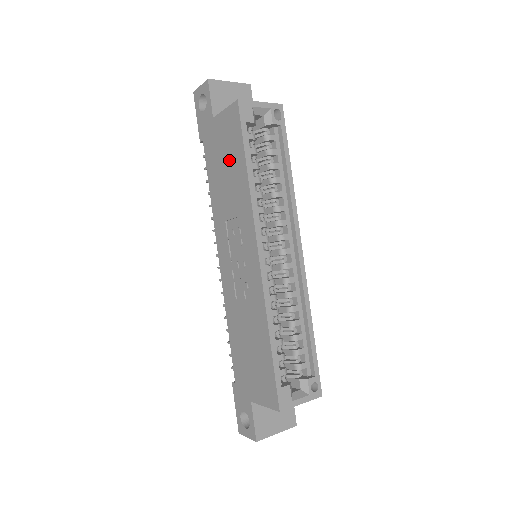
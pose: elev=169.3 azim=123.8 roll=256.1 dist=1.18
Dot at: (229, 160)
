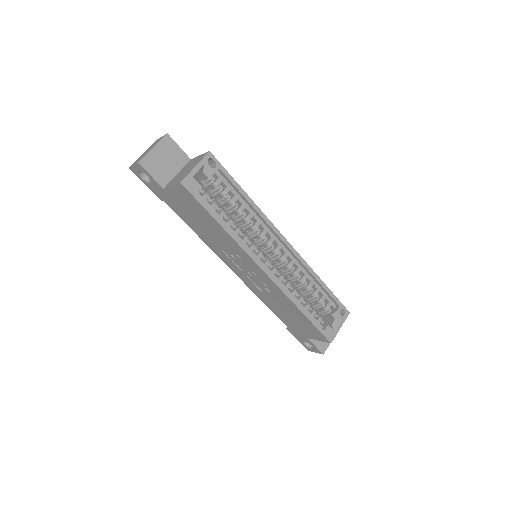
Dot at: (199, 217)
